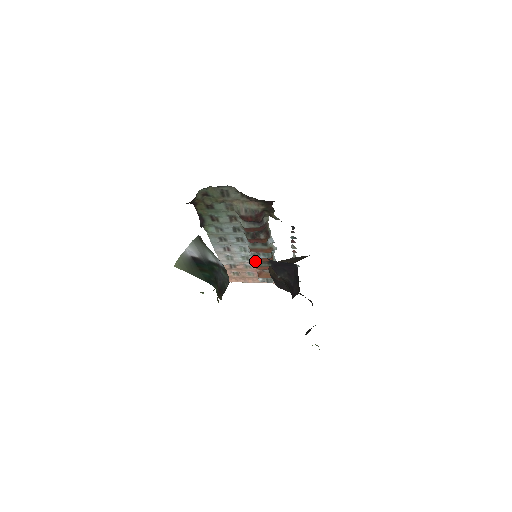
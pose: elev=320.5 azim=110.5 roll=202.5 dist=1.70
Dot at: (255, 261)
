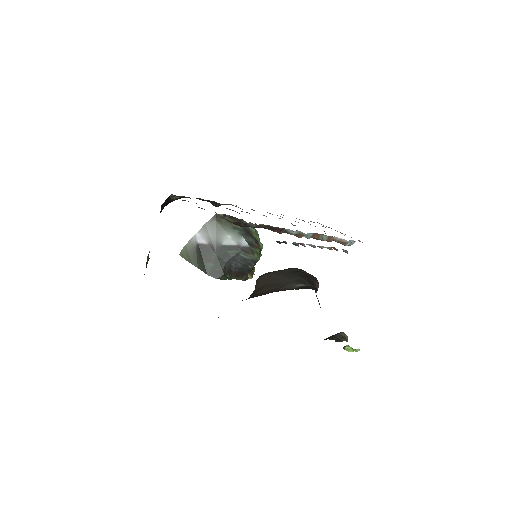
Dot at: occluded
